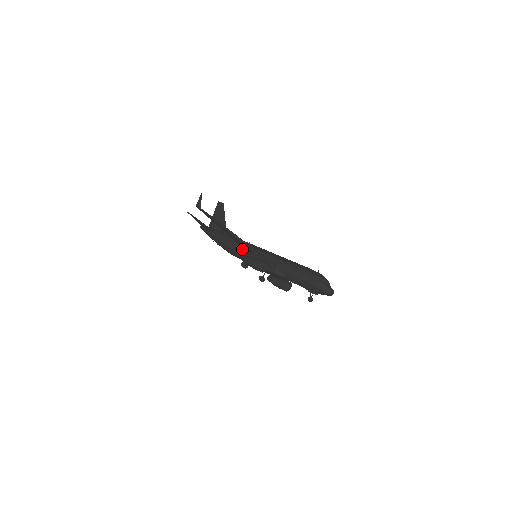
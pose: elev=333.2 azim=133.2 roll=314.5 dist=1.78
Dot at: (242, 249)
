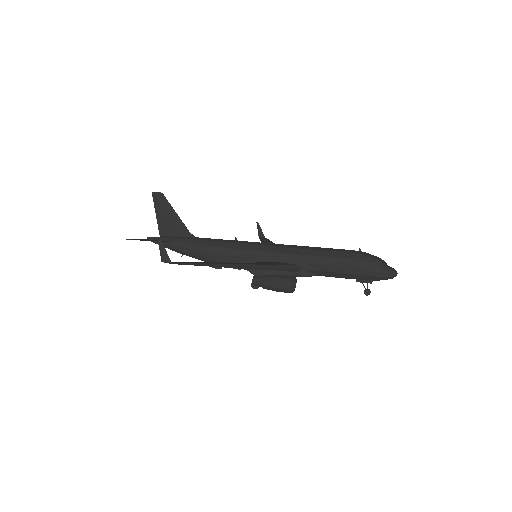
Dot at: (234, 257)
